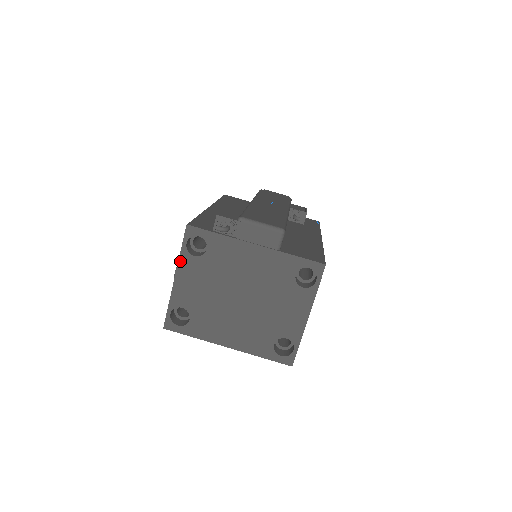
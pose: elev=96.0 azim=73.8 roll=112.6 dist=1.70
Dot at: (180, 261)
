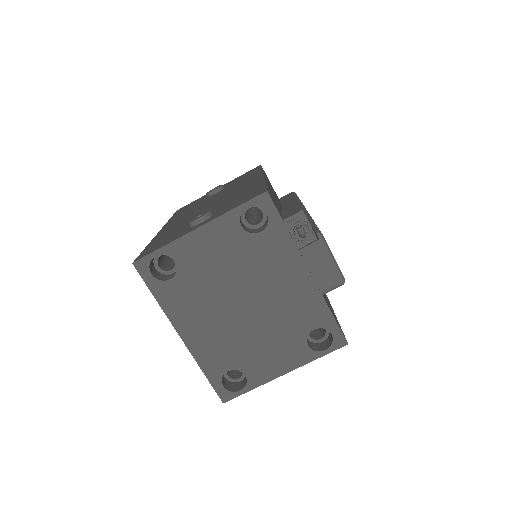
Dot at: (222, 217)
